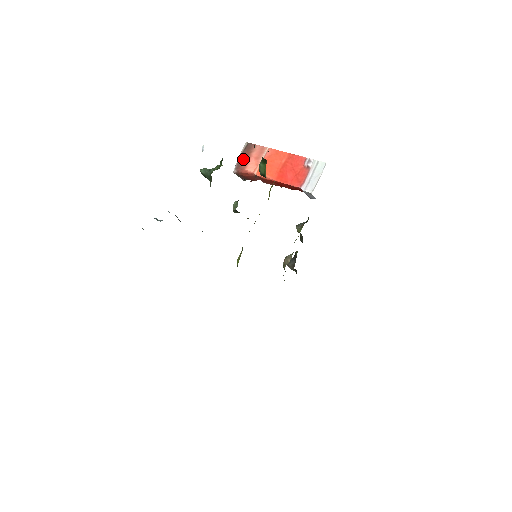
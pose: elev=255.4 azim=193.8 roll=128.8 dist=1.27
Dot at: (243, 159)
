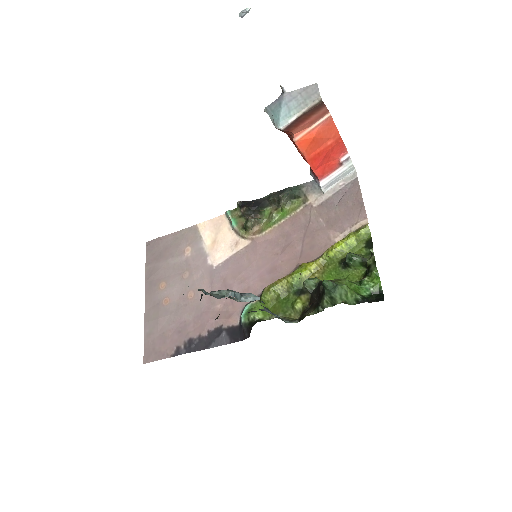
Dot at: (301, 120)
